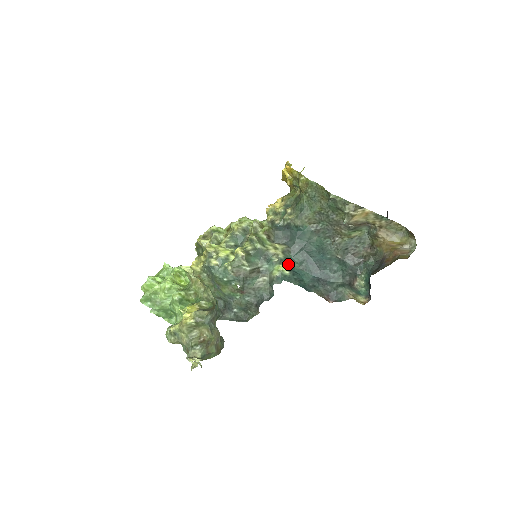
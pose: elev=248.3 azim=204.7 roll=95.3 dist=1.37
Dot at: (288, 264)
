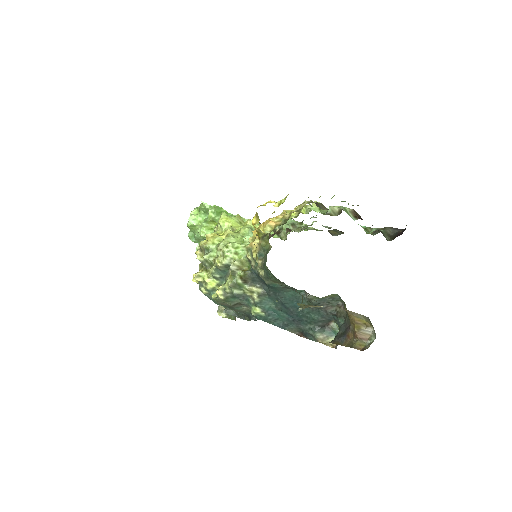
Dot at: (264, 306)
